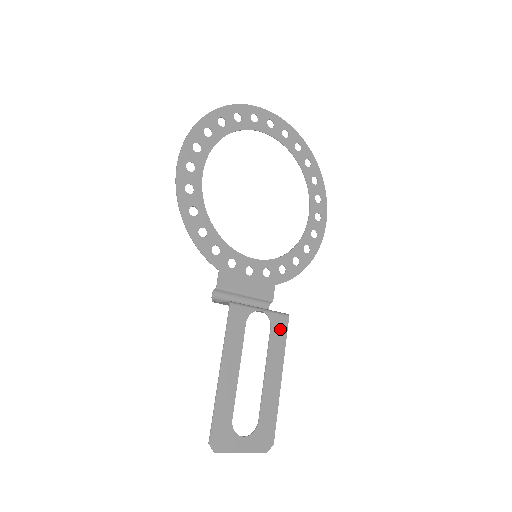
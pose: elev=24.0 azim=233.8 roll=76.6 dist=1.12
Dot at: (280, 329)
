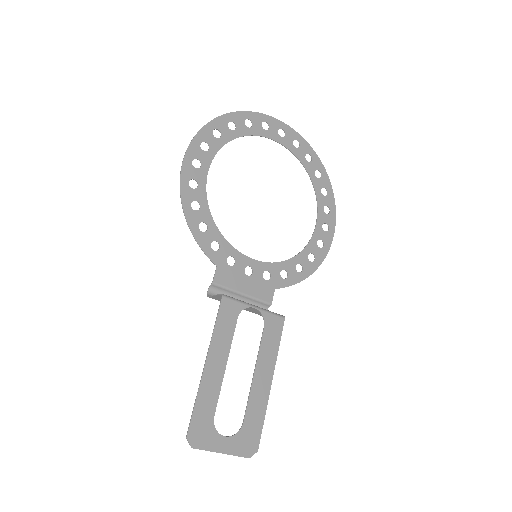
Dot at: (274, 330)
